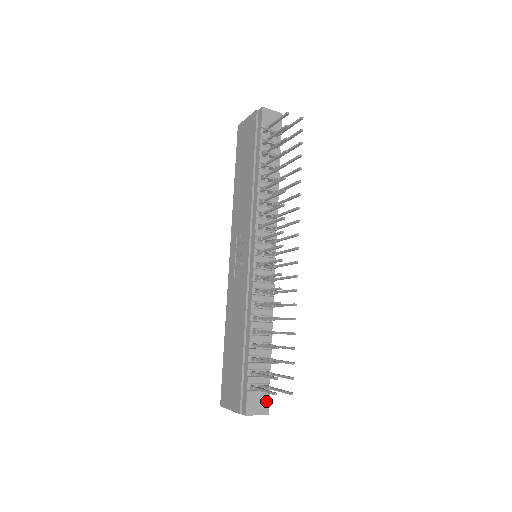
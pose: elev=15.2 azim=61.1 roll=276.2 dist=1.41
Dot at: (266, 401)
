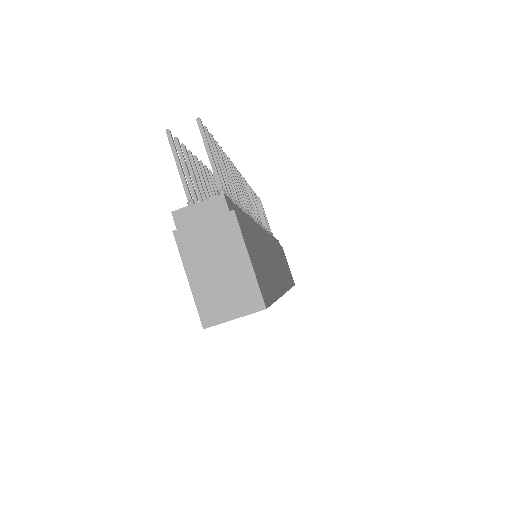
Dot at: occluded
